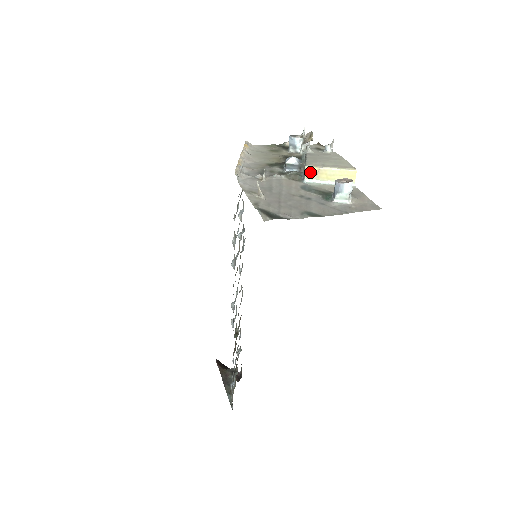
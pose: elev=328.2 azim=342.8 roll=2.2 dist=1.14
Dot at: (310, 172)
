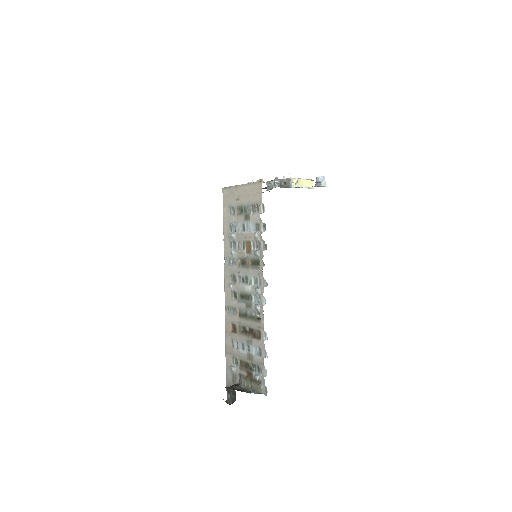
Dot at: (295, 180)
